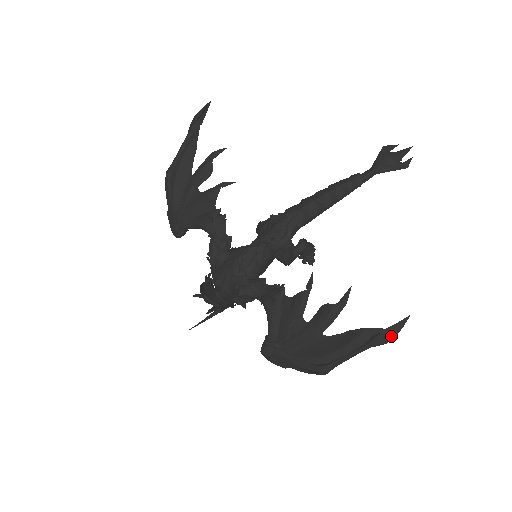
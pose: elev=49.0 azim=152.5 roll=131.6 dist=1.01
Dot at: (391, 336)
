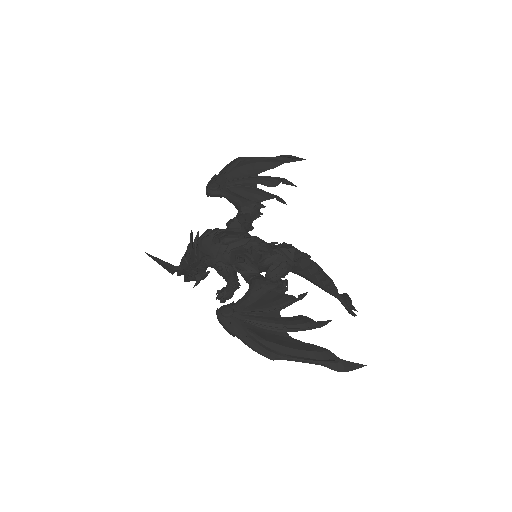
Dot at: (346, 368)
